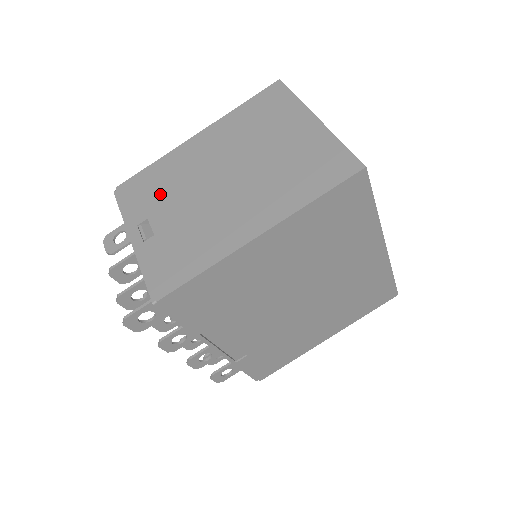
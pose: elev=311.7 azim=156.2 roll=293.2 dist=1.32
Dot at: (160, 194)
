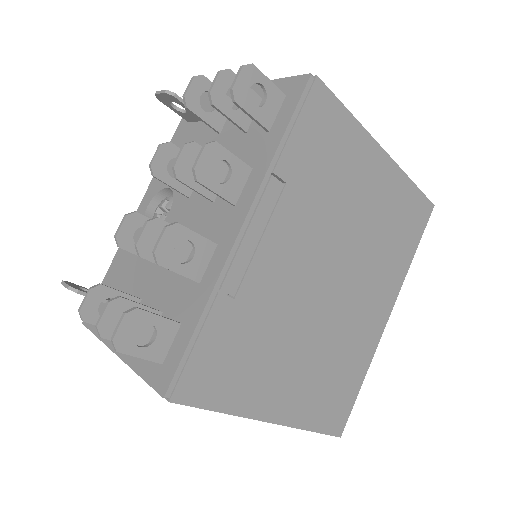
Dot at: occluded
